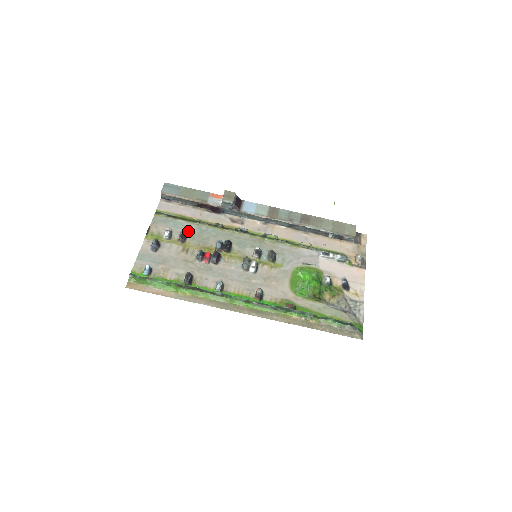
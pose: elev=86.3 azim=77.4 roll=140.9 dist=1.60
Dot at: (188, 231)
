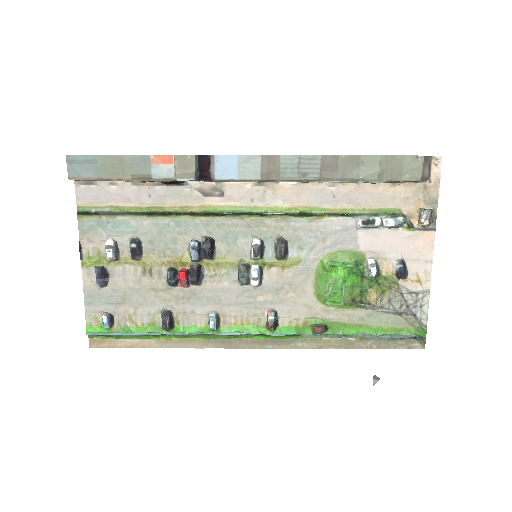
Dot at: (140, 235)
